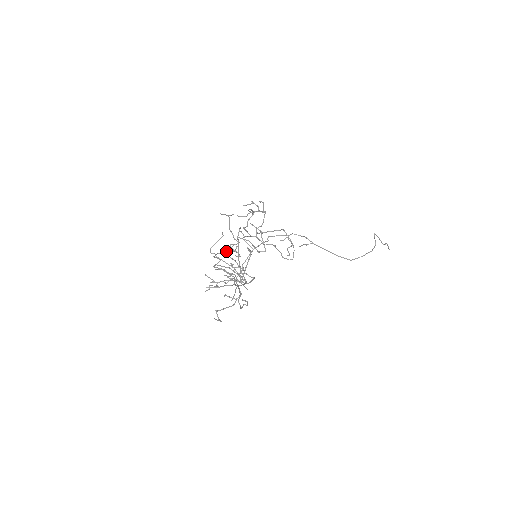
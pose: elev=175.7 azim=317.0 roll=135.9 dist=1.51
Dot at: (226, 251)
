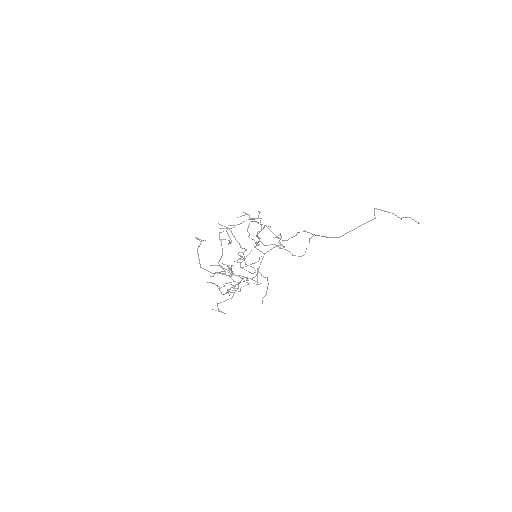
Dot at: occluded
